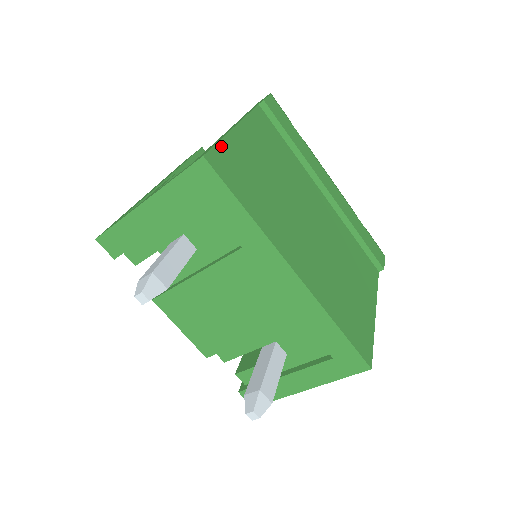
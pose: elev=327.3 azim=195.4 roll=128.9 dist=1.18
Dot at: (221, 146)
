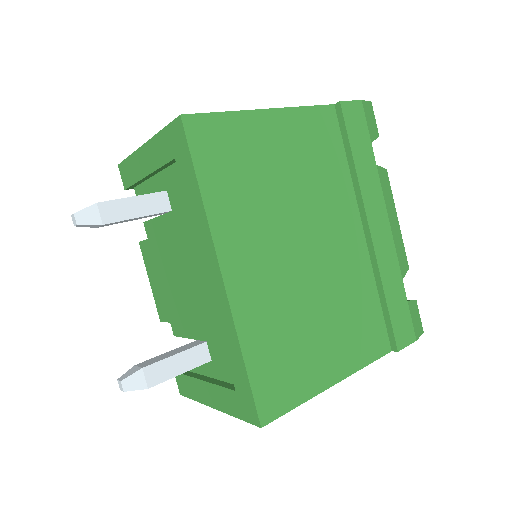
Dot at: (221, 117)
